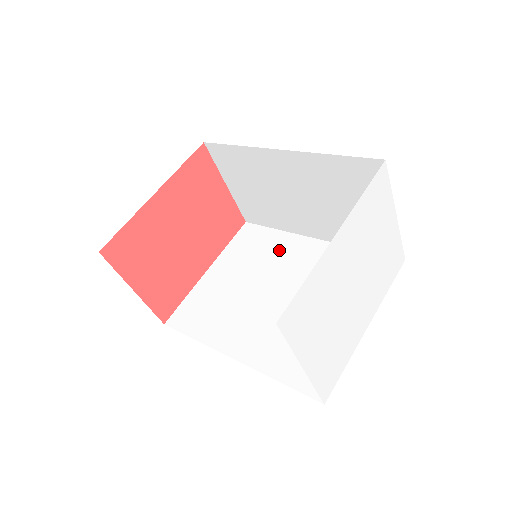
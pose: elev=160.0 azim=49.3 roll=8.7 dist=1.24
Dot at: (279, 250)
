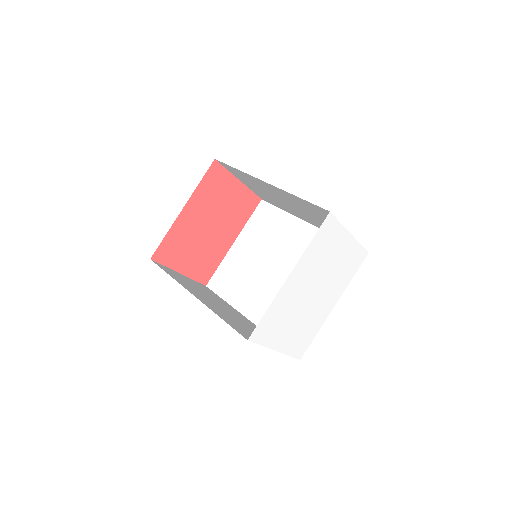
Dot at: (283, 231)
